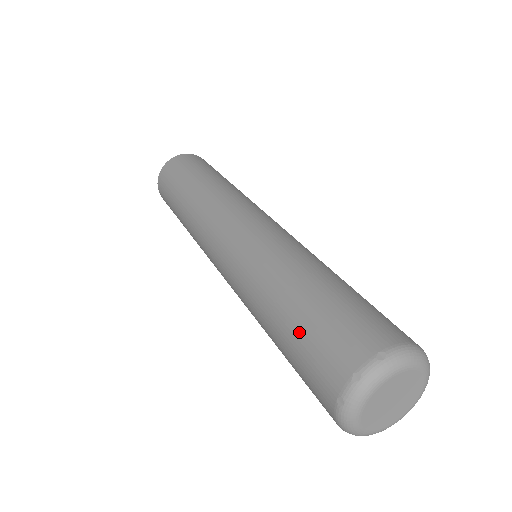
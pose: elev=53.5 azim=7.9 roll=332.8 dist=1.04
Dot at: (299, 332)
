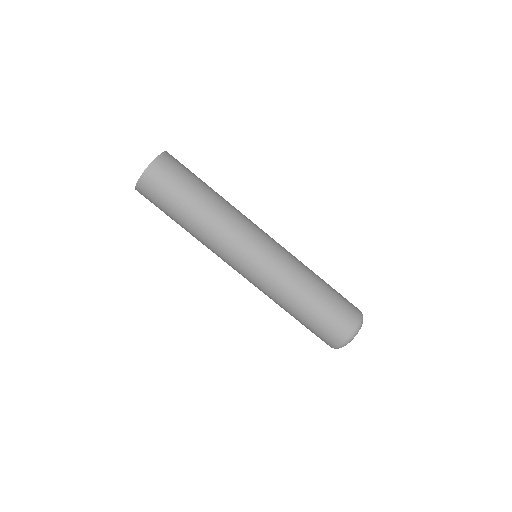
Dot at: (329, 306)
